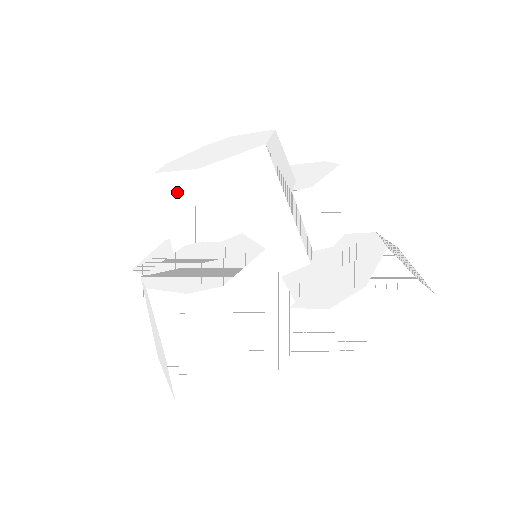
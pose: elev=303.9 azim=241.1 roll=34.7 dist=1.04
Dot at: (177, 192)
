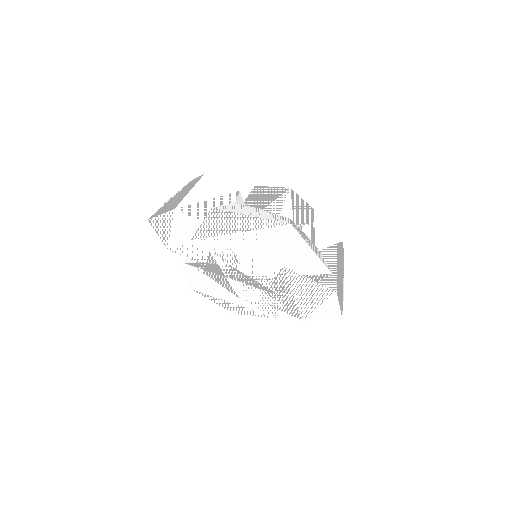
Dot at: occluded
